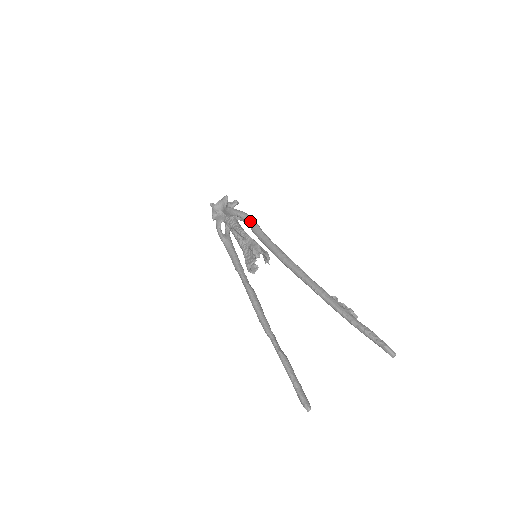
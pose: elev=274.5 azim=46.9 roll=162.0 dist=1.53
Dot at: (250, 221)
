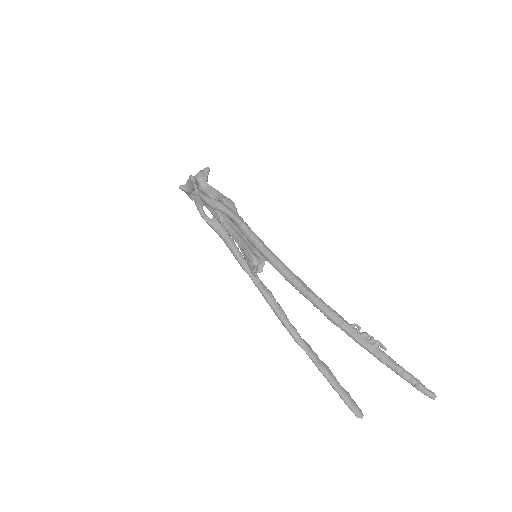
Dot at: (232, 219)
